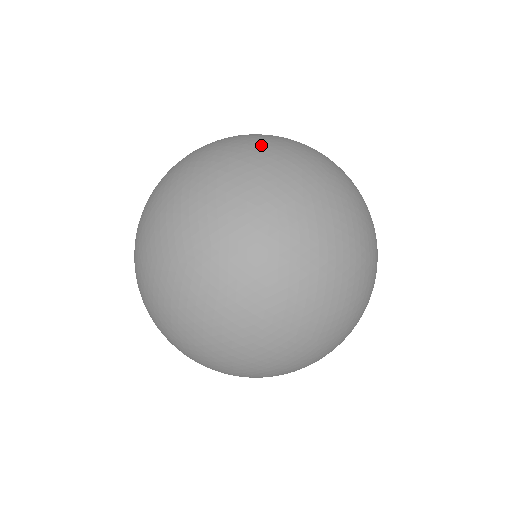
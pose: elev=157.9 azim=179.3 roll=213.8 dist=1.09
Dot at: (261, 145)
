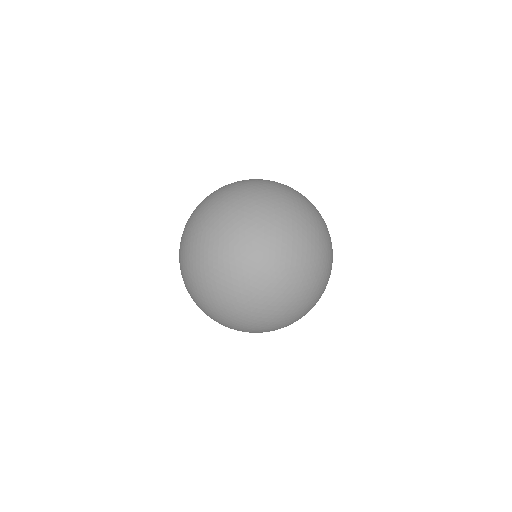
Dot at: (236, 199)
